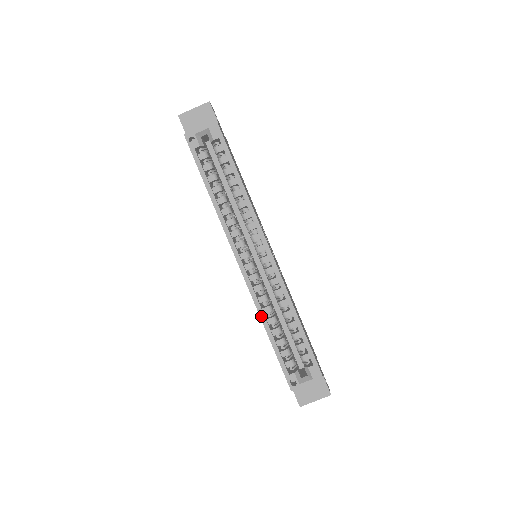
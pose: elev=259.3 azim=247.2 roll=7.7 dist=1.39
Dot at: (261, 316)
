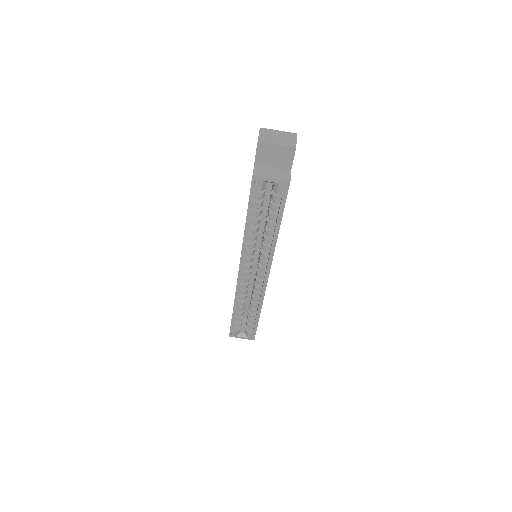
Dot at: (235, 302)
